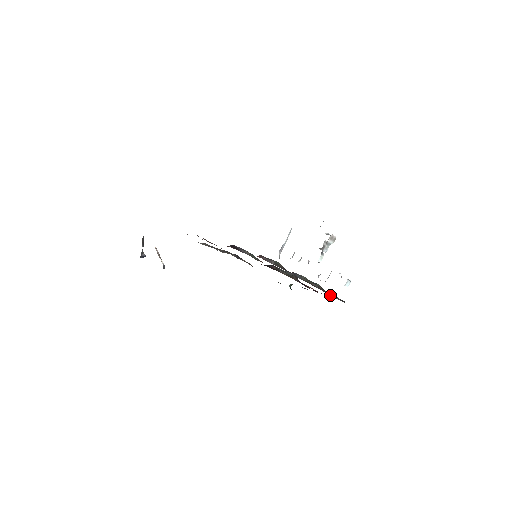
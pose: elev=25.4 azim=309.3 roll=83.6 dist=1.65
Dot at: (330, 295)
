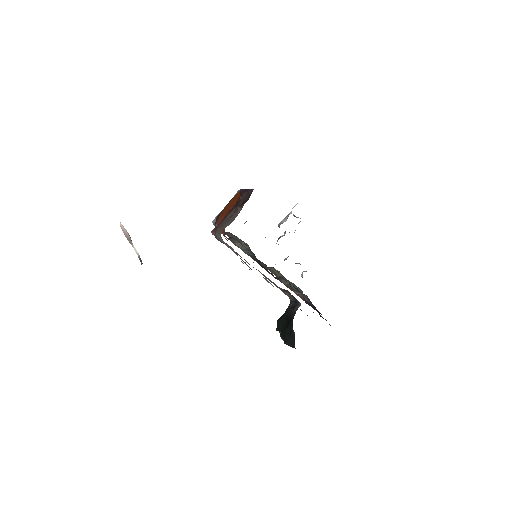
Dot at: occluded
